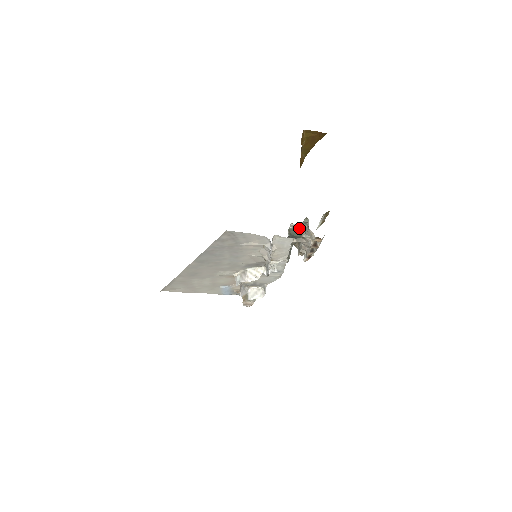
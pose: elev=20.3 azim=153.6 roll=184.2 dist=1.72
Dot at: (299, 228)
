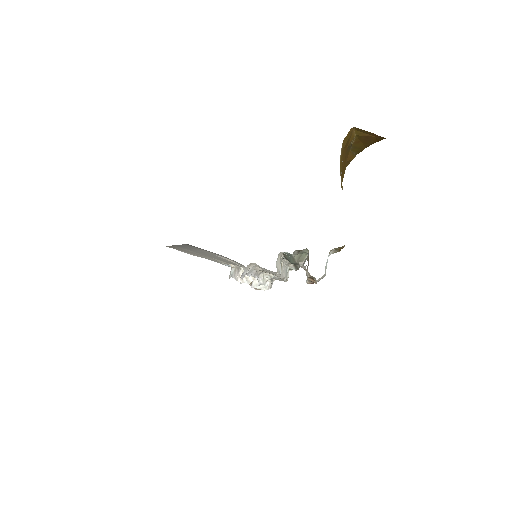
Dot at: (296, 255)
